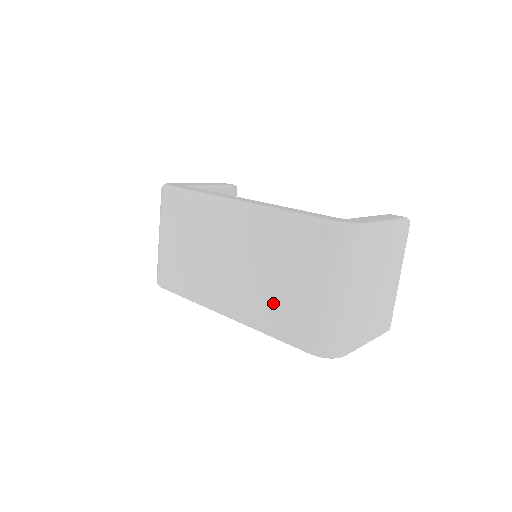
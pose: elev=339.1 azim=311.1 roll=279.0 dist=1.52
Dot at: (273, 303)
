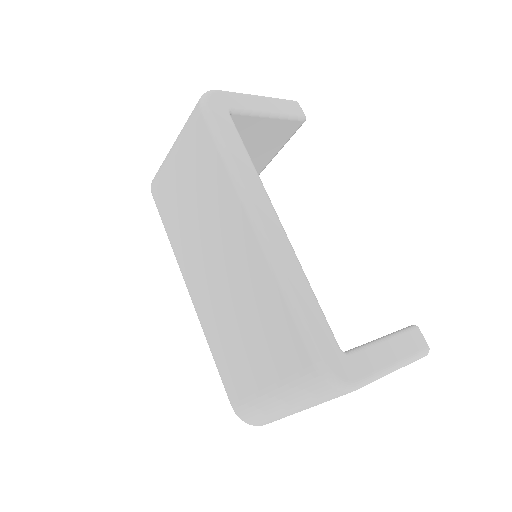
Dot at: (229, 342)
